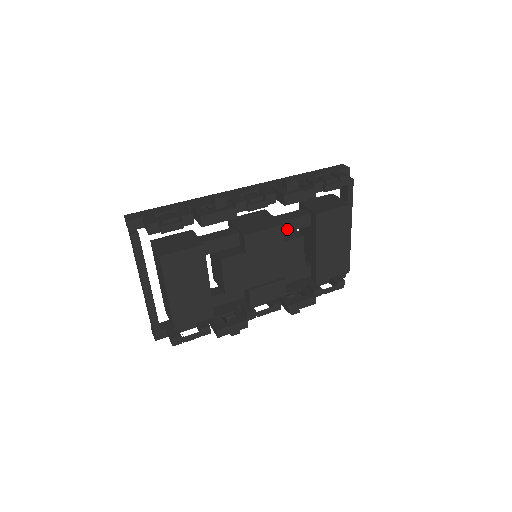
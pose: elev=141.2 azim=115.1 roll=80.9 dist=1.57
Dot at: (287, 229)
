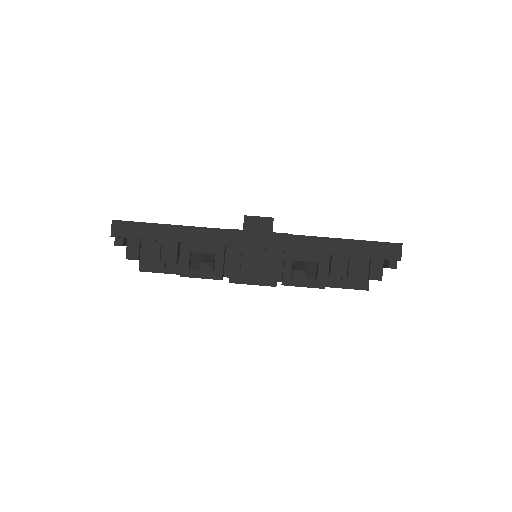
Dot at: occluded
